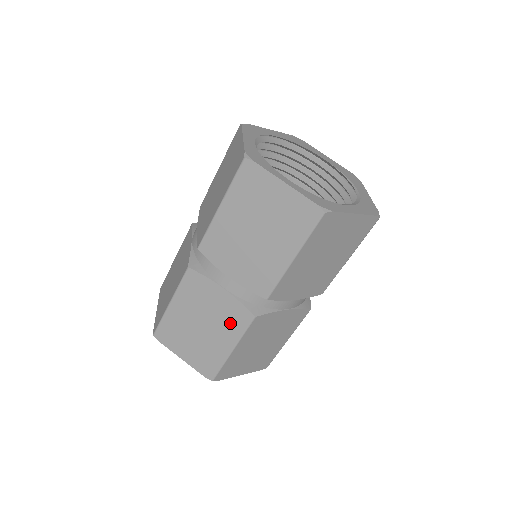
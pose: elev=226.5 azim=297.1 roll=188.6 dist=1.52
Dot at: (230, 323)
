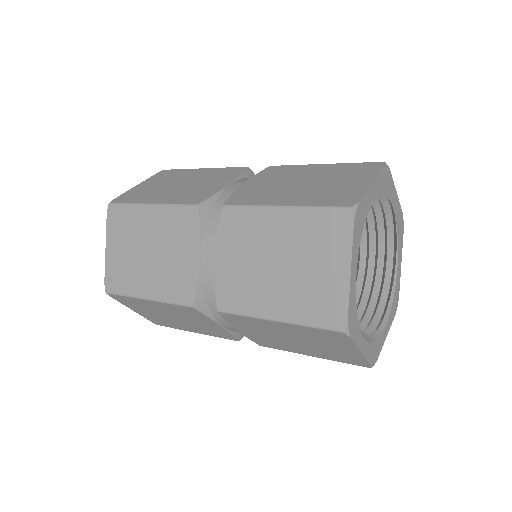
Dot at: (209, 331)
